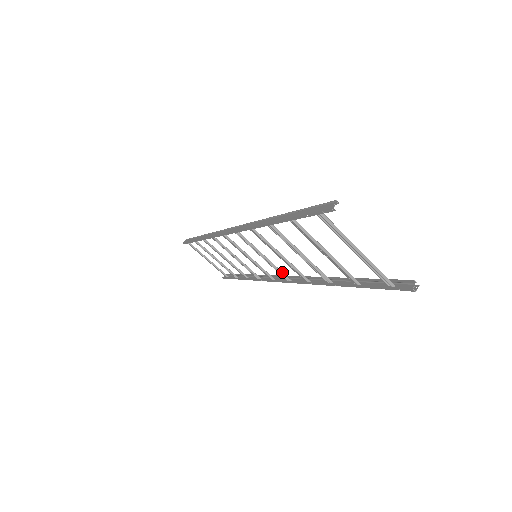
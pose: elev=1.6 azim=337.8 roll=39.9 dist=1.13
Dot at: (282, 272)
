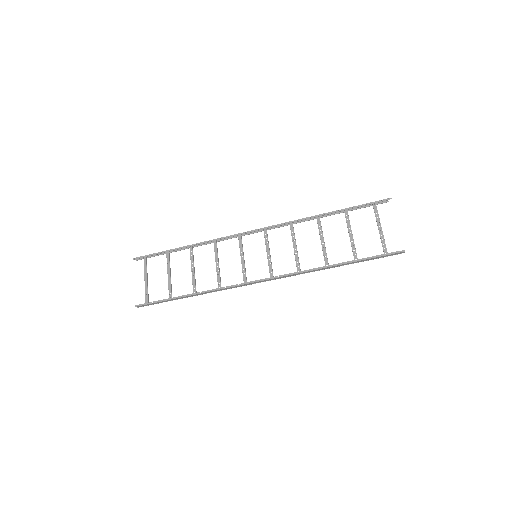
Dot at: (272, 270)
